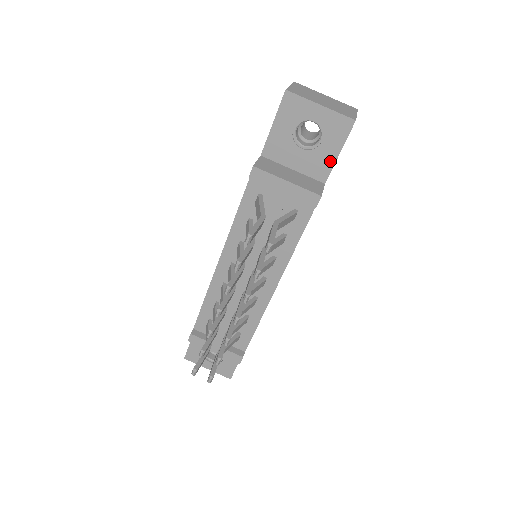
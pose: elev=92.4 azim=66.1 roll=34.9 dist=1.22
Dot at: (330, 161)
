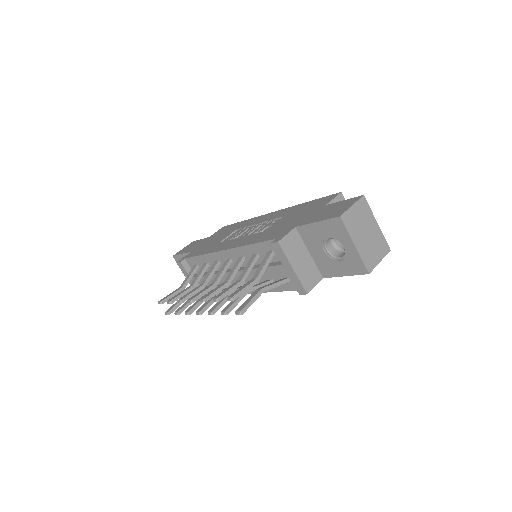
Dot at: (336, 273)
